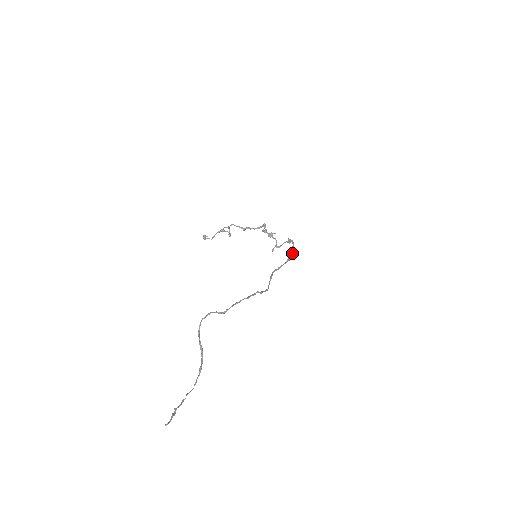
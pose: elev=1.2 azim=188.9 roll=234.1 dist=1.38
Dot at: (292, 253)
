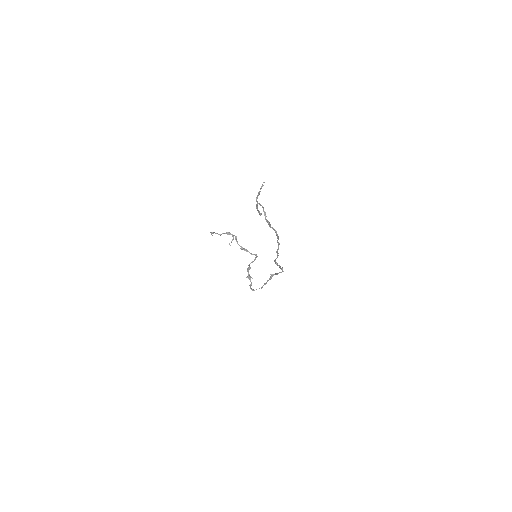
Dot at: occluded
